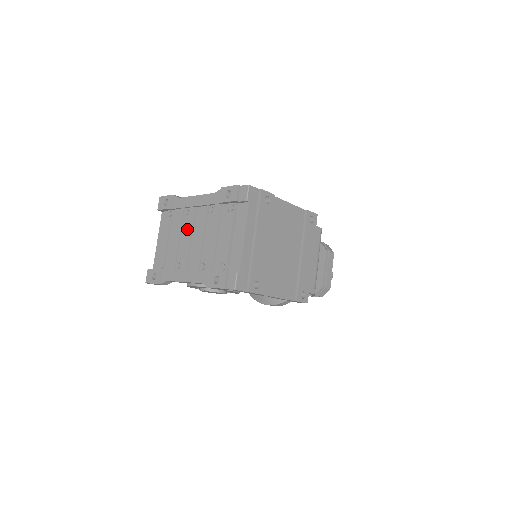
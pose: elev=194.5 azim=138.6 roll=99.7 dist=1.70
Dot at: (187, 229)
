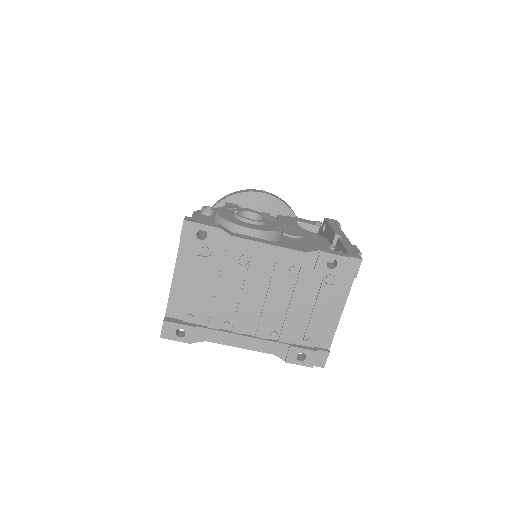
Dot at: (246, 284)
